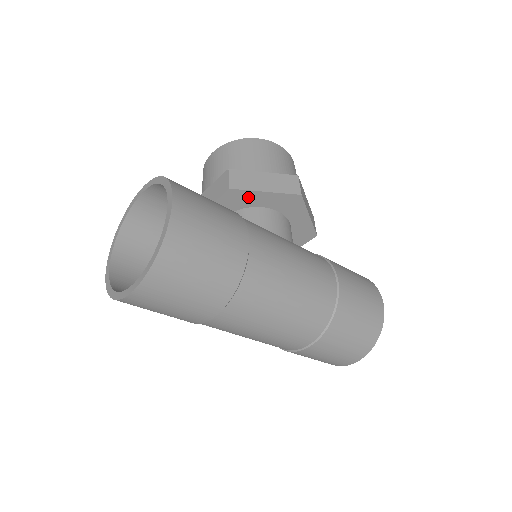
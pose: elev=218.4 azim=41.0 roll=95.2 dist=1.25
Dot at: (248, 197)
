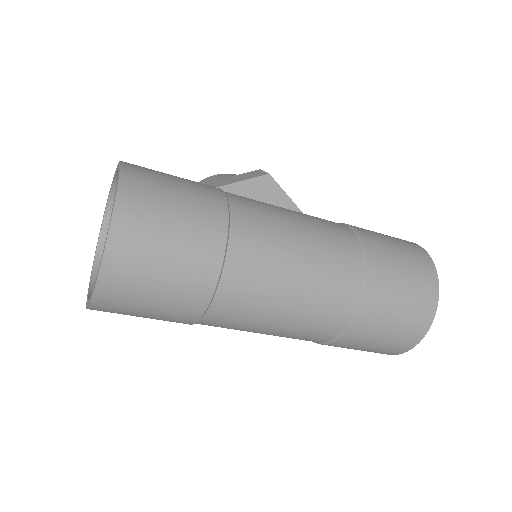
Dot at: occluded
